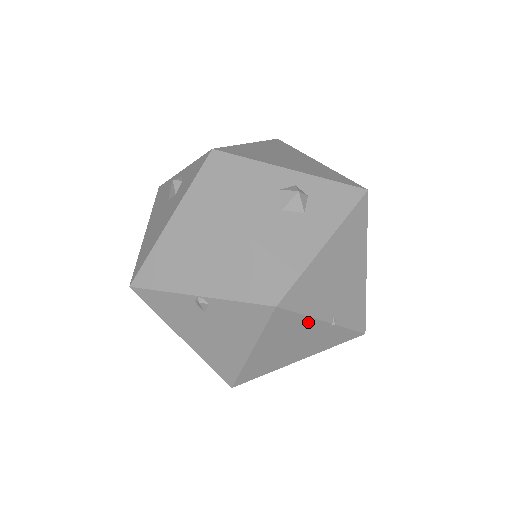
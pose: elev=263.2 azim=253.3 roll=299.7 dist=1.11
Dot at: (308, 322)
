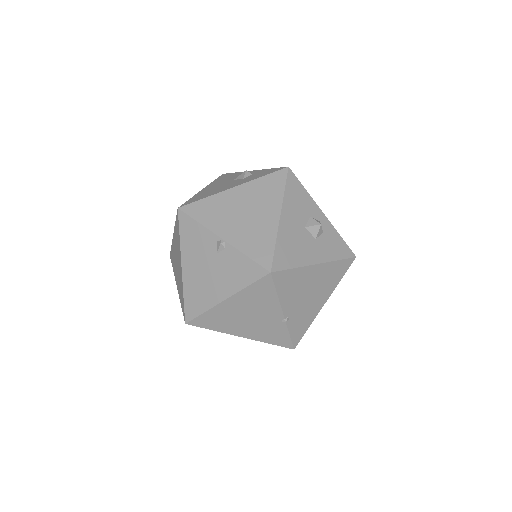
Dot at: (274, 304)
